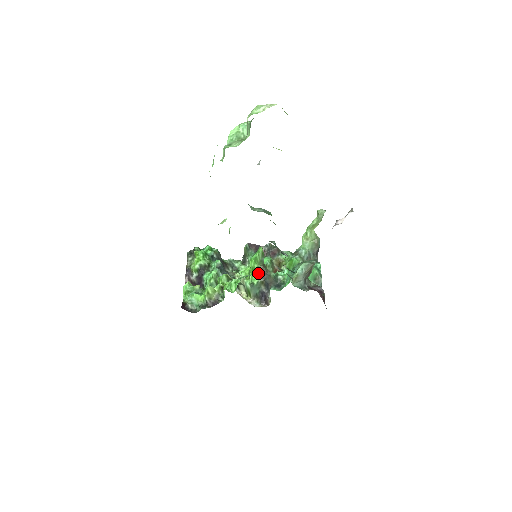
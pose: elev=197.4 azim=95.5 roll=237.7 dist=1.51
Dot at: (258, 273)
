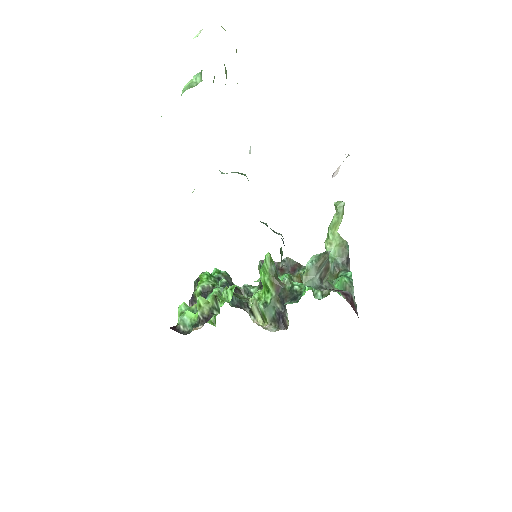
Dot at: (270, 288)
